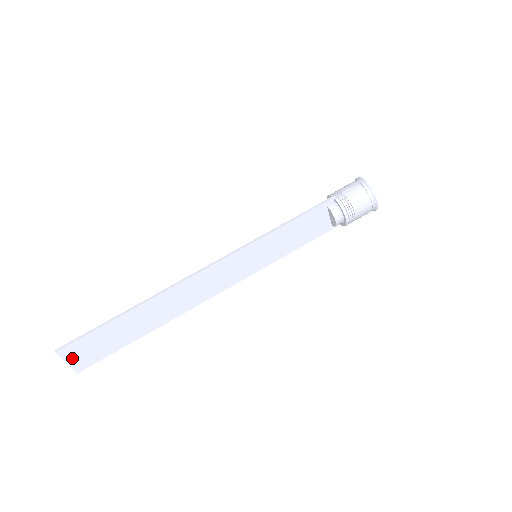
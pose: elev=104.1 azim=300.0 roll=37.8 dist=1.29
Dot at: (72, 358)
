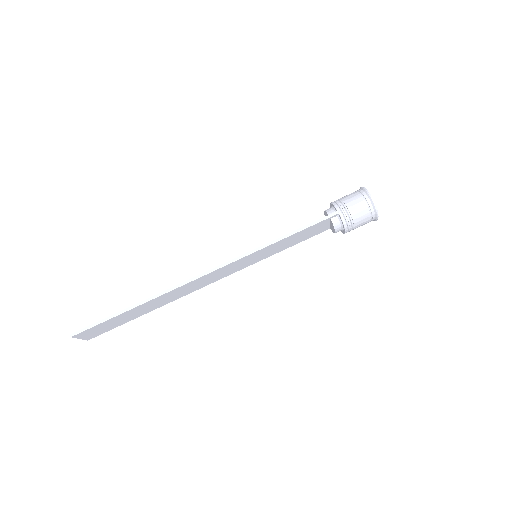
Dot at: (84, 336)
